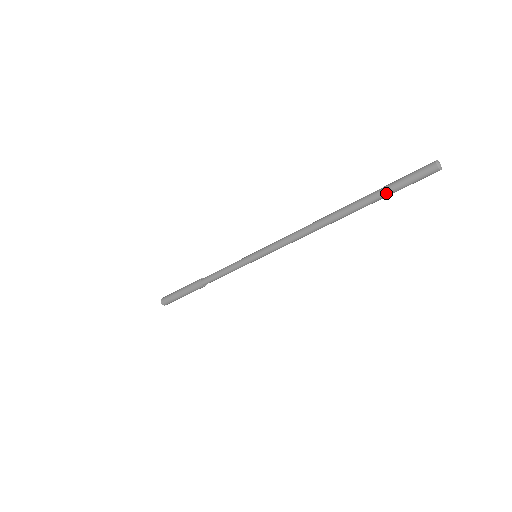
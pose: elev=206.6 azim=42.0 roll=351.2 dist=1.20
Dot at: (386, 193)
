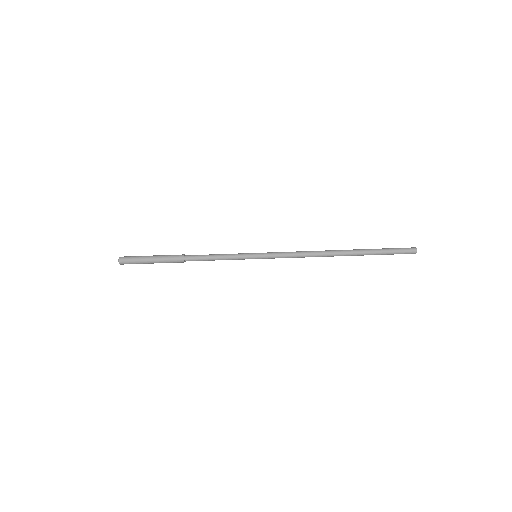
Dot at: (381, 253)
